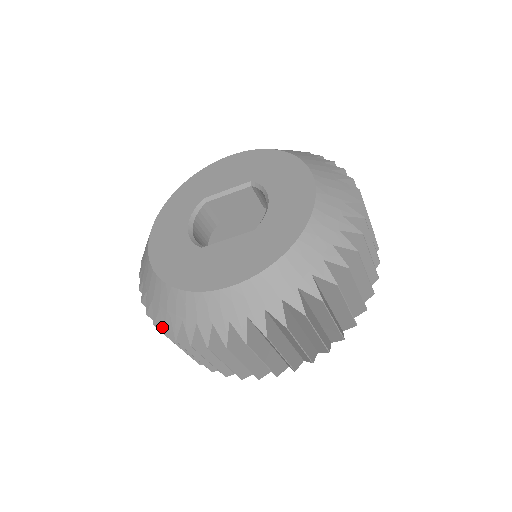
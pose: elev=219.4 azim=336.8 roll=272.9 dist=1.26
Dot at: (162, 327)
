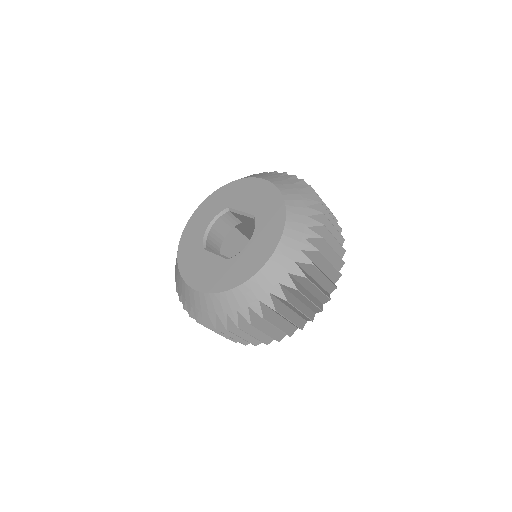
Dot at: occluded
